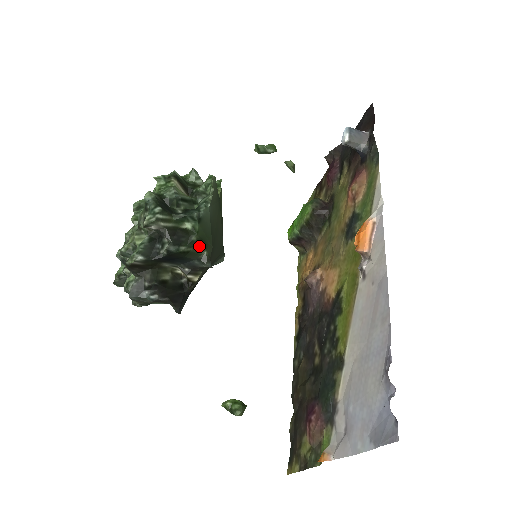
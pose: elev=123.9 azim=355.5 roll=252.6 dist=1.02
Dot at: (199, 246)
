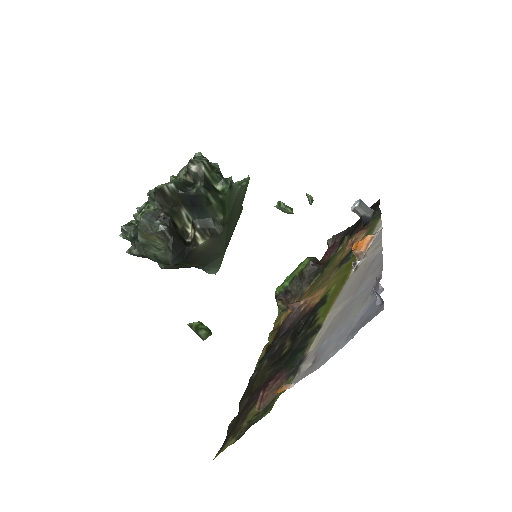
Dot at: (221, 206)
